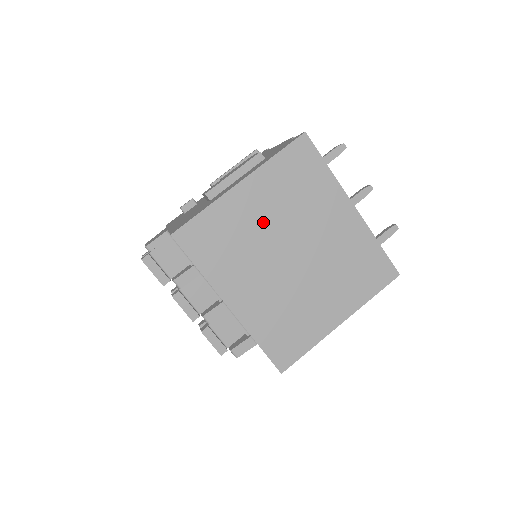
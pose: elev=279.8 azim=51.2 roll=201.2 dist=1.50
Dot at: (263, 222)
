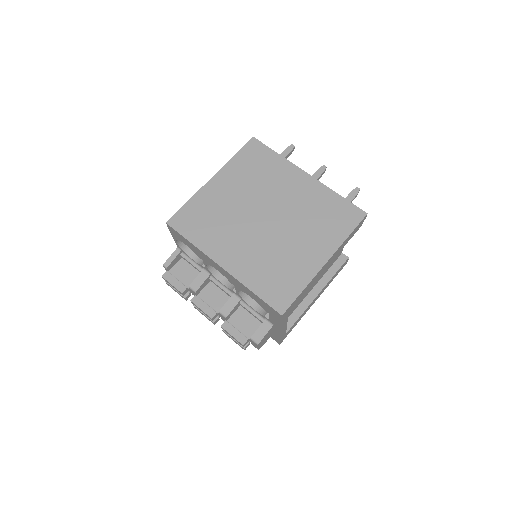
Dot at: (235, 200)
